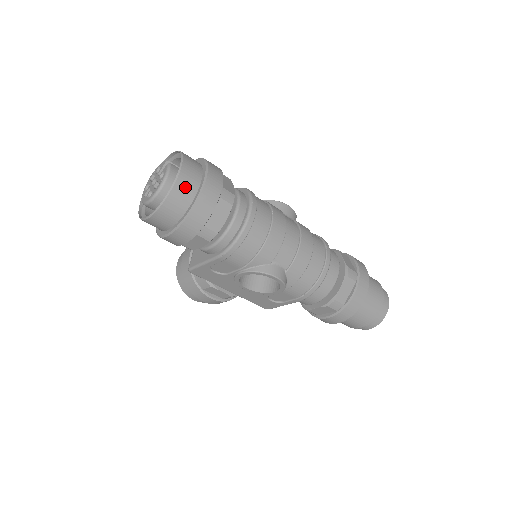
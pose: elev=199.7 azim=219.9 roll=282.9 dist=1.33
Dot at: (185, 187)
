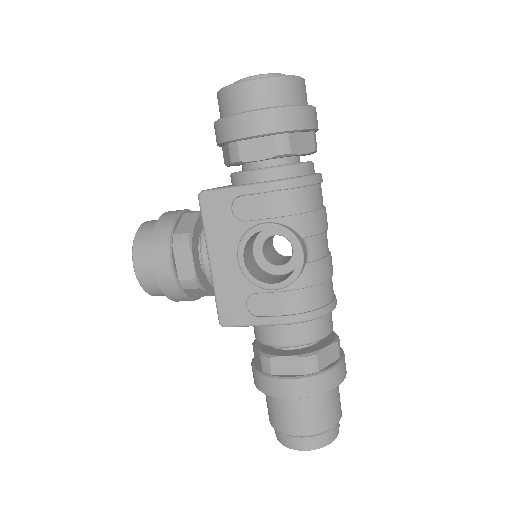
Dot at: (300, 90)
